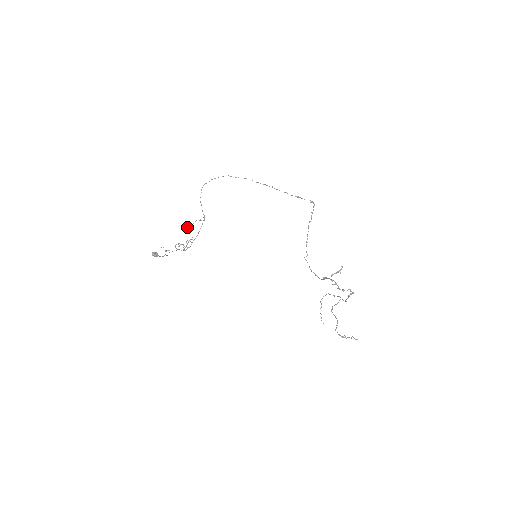
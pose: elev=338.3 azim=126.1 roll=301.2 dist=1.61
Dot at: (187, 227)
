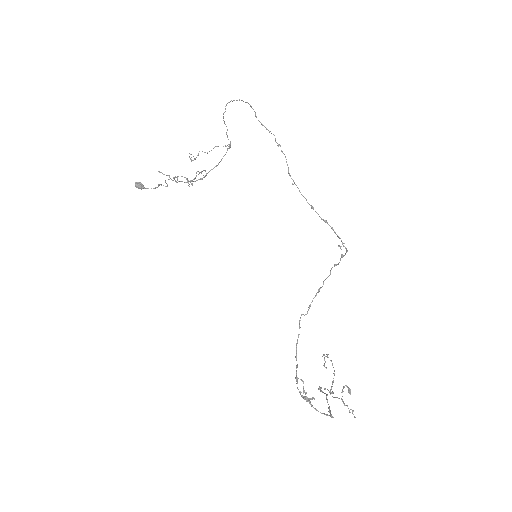
Dot at: occluded
